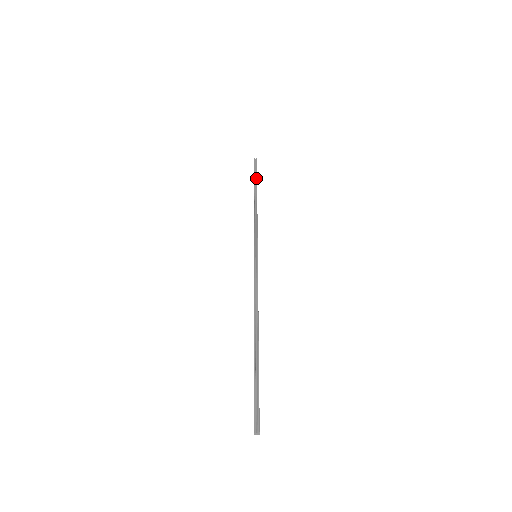
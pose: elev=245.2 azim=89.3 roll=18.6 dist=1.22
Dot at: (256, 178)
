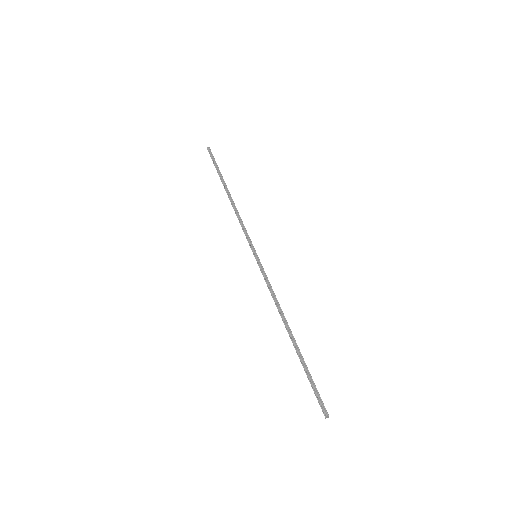
Dot at: (219, 171)
